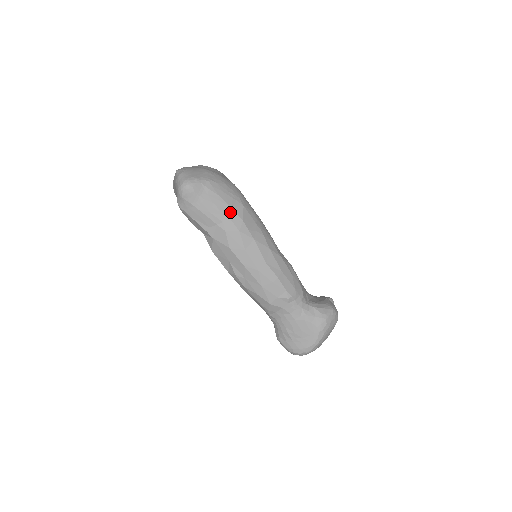
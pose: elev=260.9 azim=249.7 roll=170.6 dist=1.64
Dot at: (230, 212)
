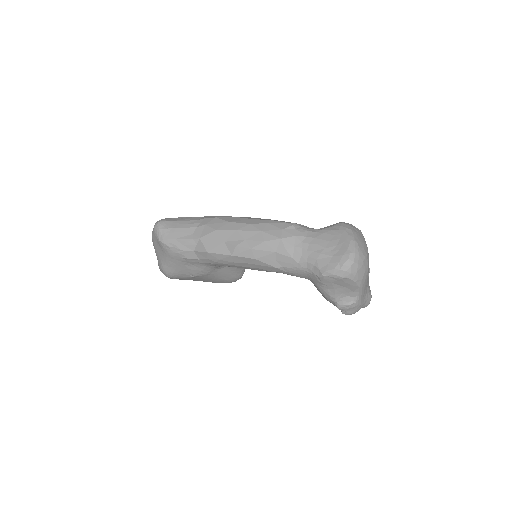
Dot at: (203, 218)
